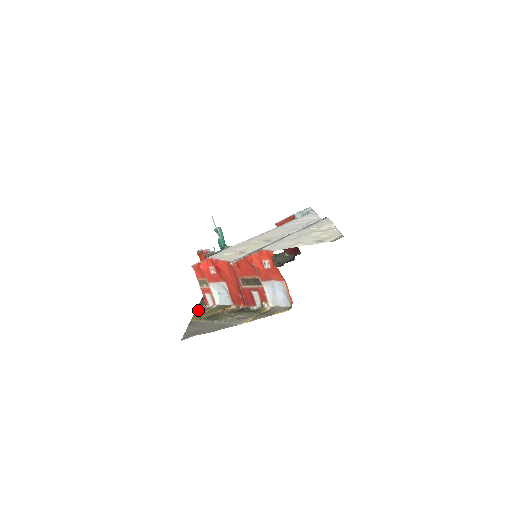
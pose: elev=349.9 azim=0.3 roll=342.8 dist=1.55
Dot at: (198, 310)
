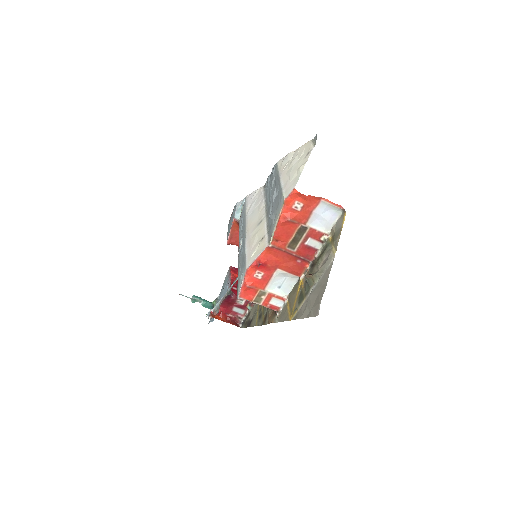
Dot at: (279, 319)
